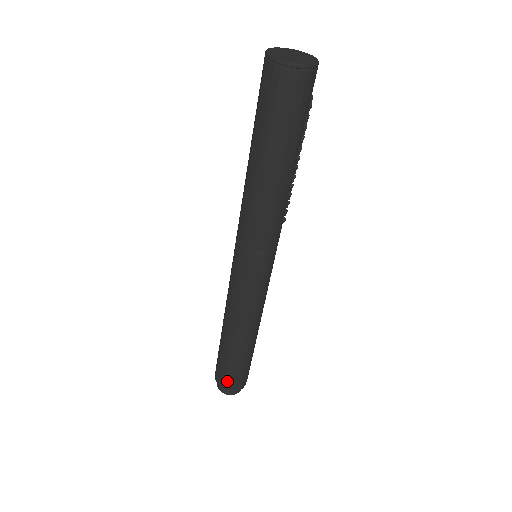
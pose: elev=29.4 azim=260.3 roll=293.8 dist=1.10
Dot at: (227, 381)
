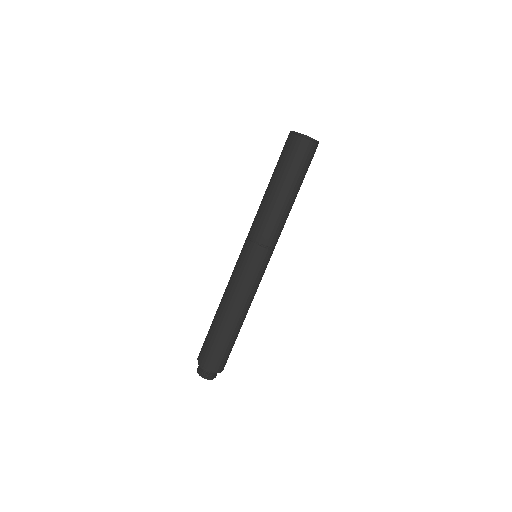
Dot at: (220, 362)
